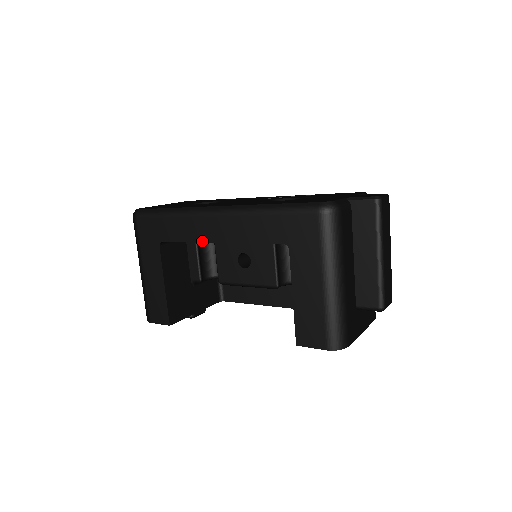
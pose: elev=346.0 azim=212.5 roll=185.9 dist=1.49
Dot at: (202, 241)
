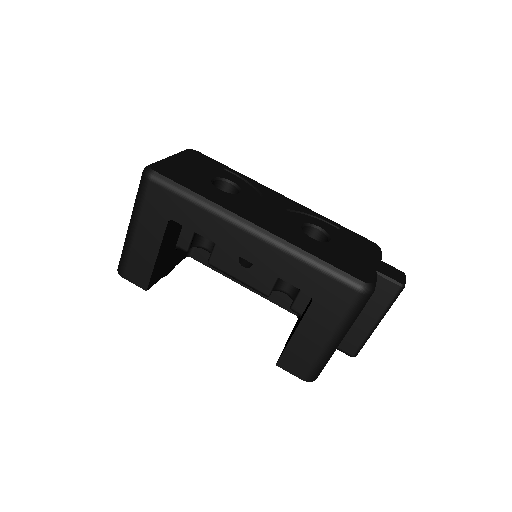
Dot at: (223, 246)
